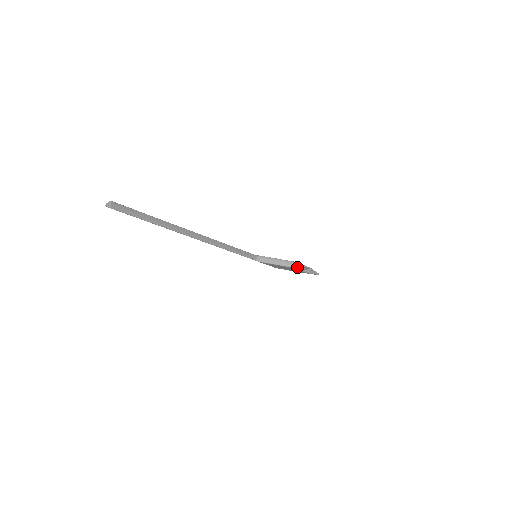
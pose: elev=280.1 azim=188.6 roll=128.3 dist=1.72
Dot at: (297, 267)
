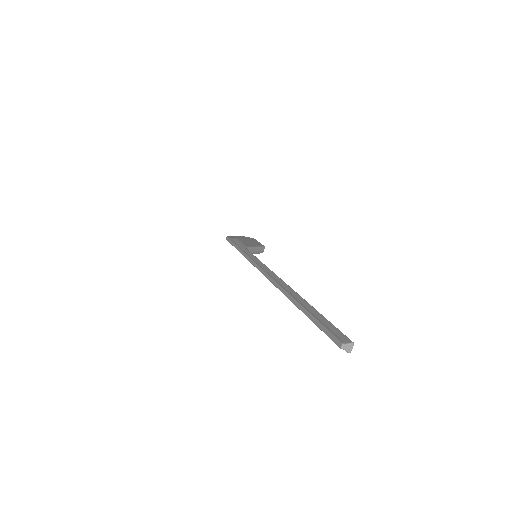
Dot at: occluded
